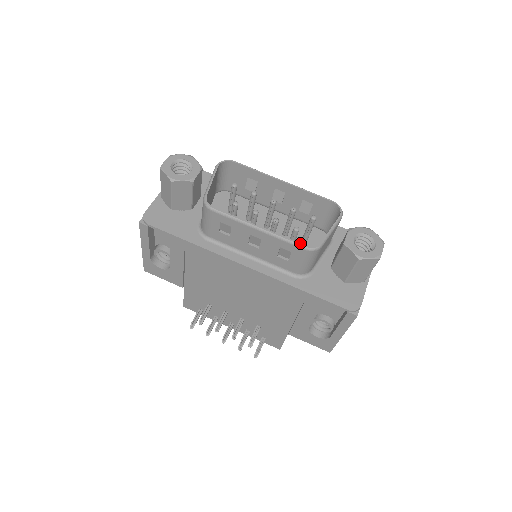
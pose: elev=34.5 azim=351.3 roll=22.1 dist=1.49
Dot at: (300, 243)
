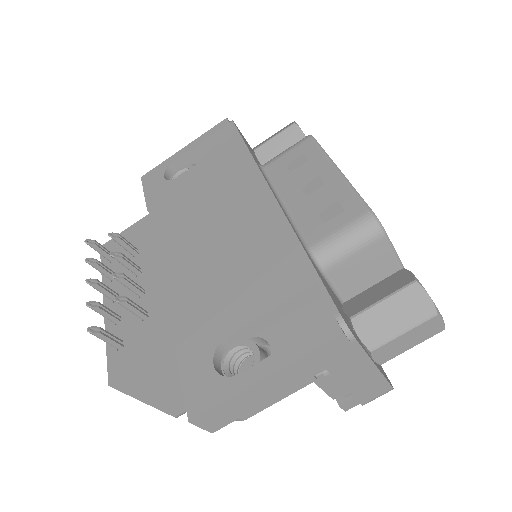
Dot at: (368, 206)
